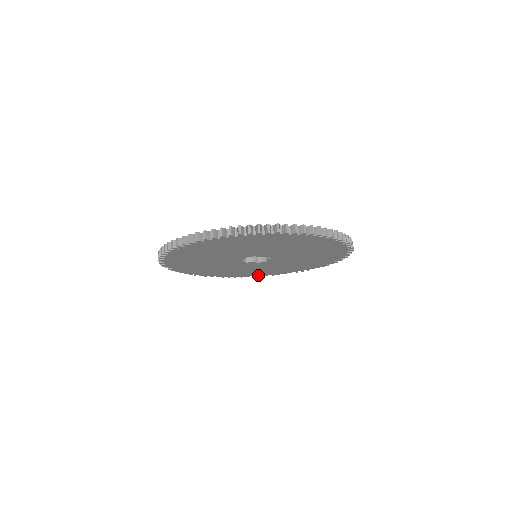
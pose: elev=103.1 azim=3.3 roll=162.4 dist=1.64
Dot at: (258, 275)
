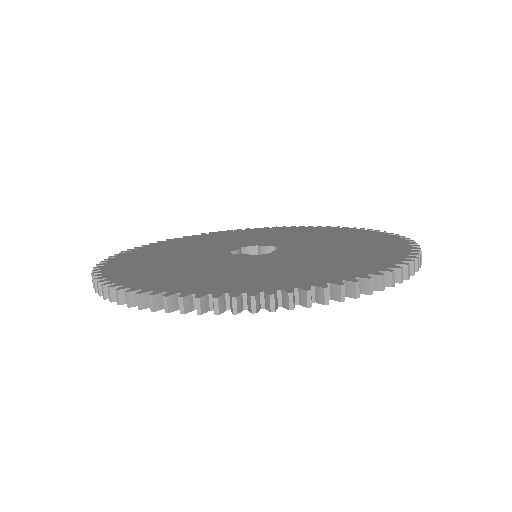
Dot at: occluded
